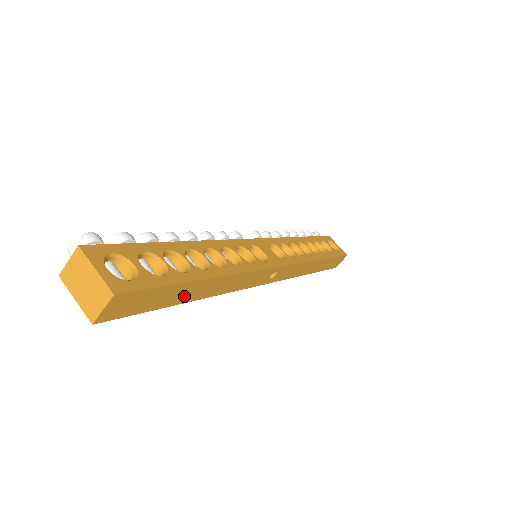
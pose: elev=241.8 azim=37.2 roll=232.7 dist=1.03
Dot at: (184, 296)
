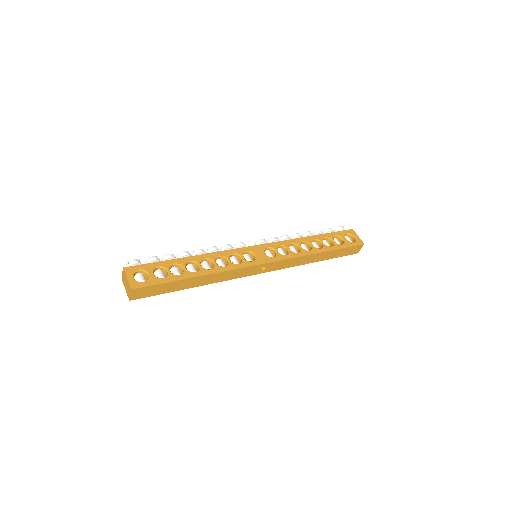
Dot at: (183, 286)
